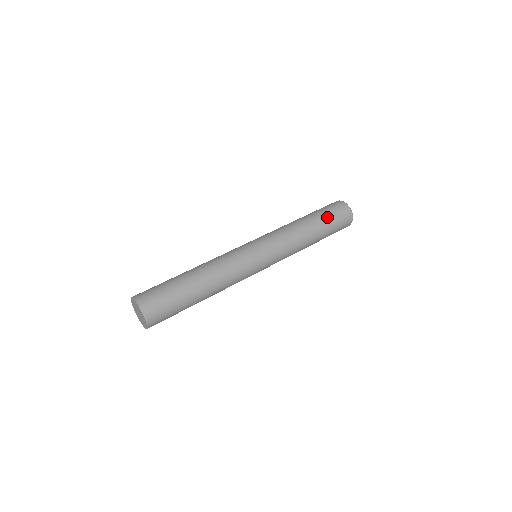
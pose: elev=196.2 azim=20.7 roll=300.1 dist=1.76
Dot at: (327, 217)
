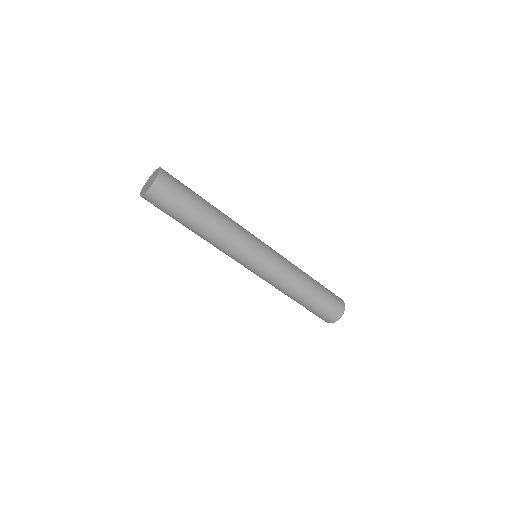
Dot at: (326, 291)
